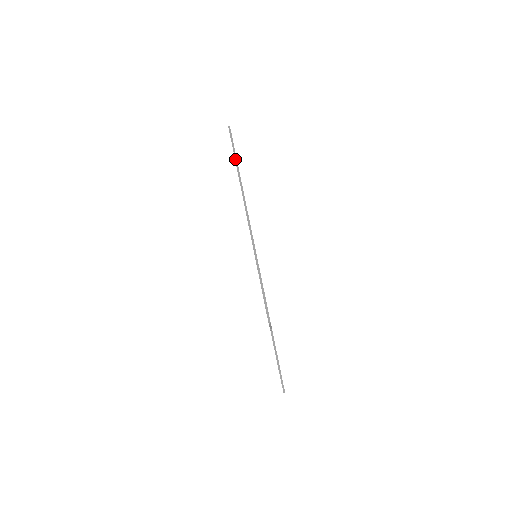
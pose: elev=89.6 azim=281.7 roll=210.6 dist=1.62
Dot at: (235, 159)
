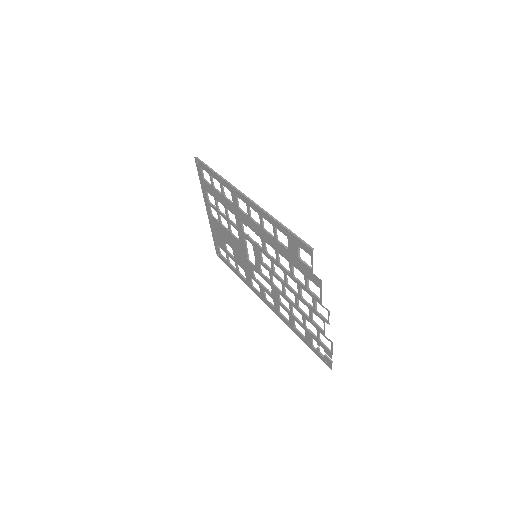
Dot at: (215, 173)
